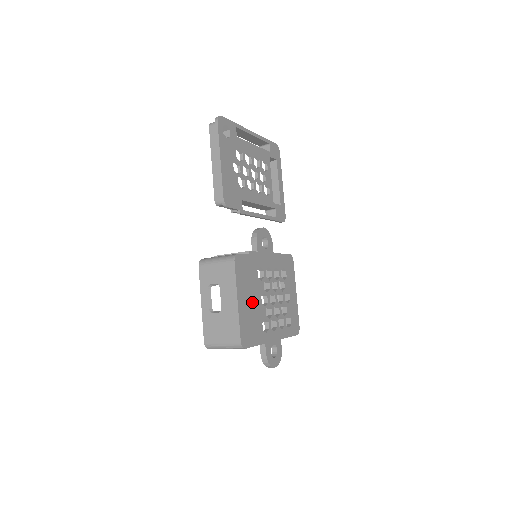
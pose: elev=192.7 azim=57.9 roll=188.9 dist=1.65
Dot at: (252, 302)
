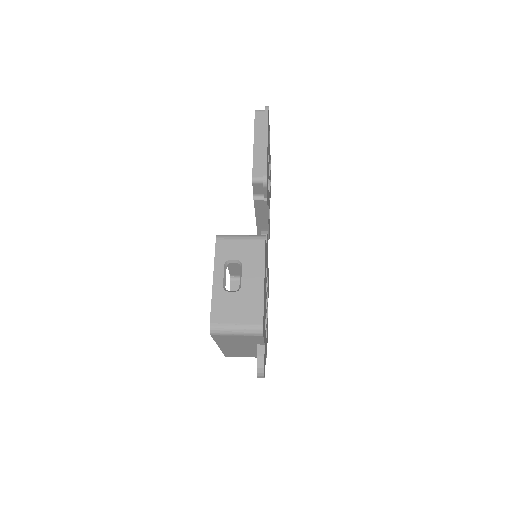
Dot at: (265, 292)
